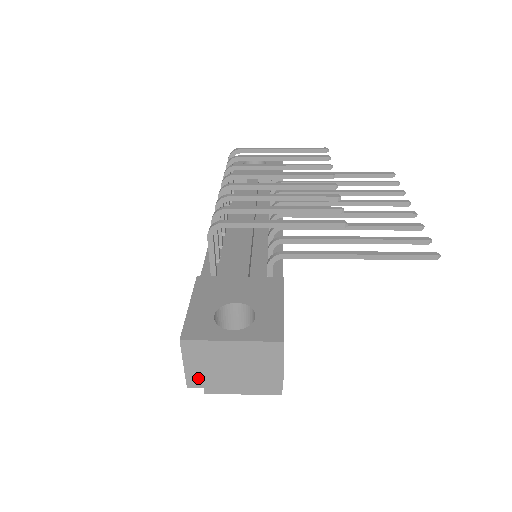
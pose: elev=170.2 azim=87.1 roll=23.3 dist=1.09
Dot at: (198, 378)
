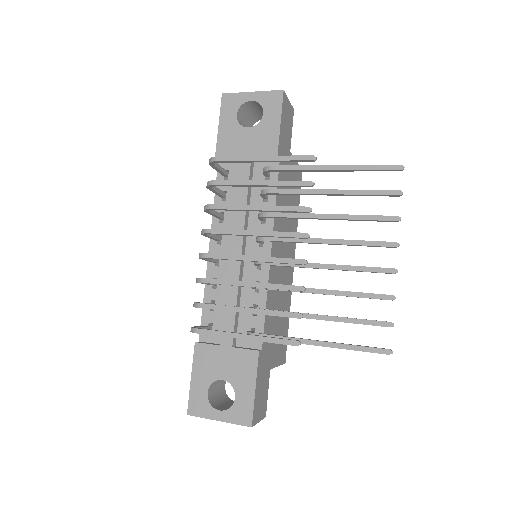
Dot at: occluded
